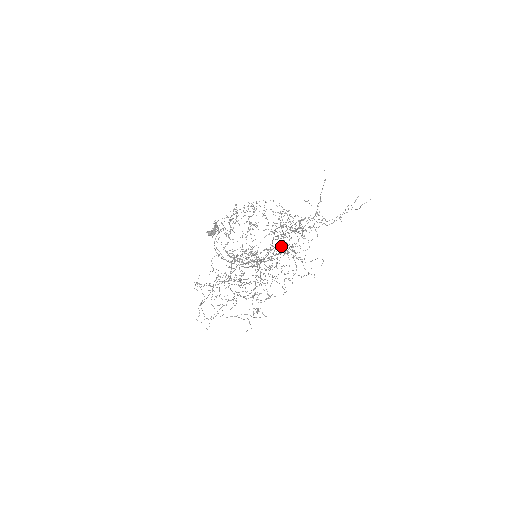
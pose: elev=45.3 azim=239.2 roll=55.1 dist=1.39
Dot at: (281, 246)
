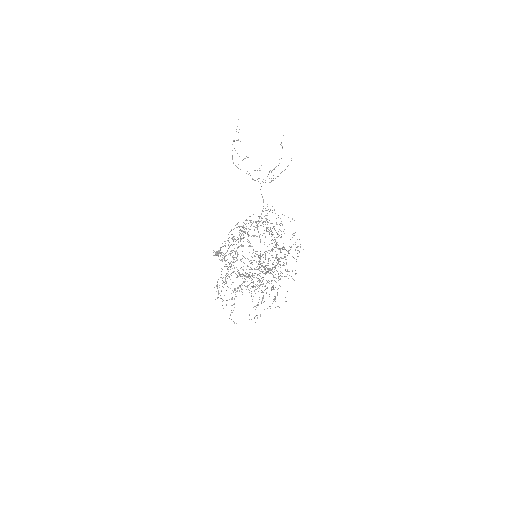
Dot at: (271, 240)
